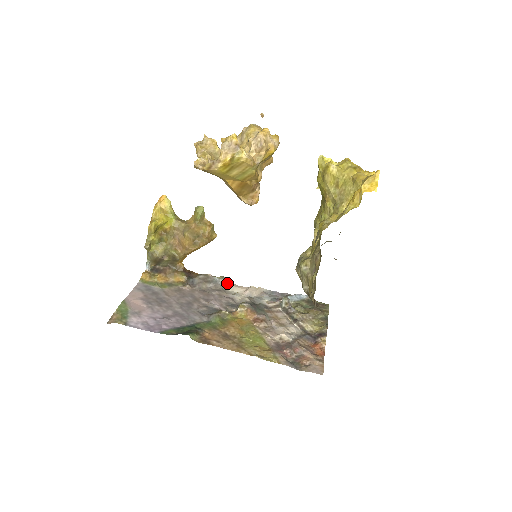
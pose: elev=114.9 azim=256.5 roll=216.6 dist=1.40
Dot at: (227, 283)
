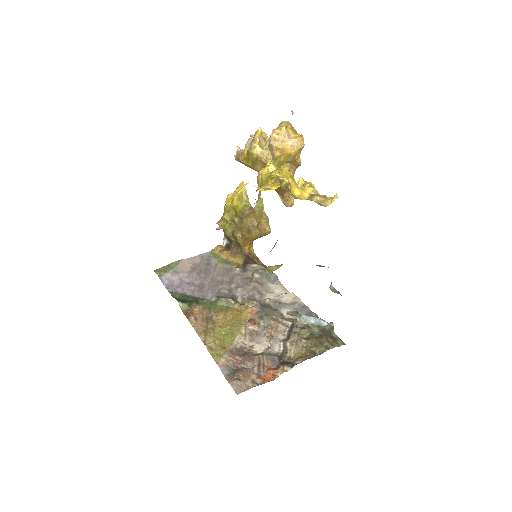
Dot at: (275, 281)
